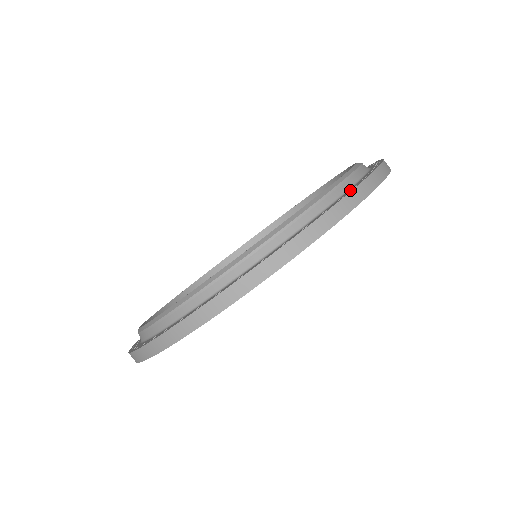
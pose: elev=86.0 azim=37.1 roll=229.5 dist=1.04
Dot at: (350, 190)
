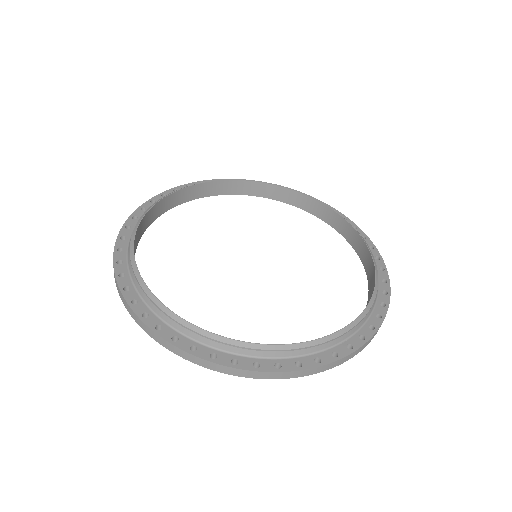
Dot at: (359, 340)
